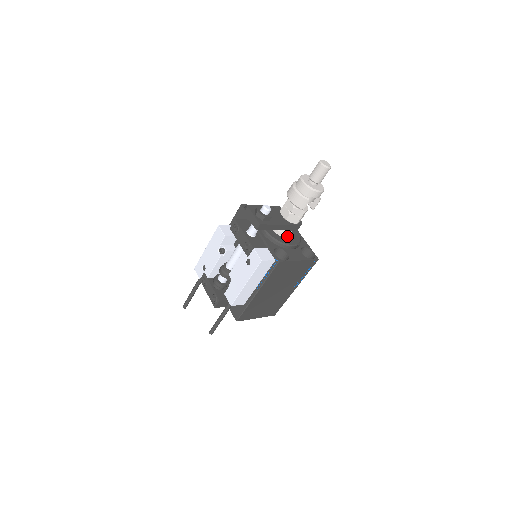
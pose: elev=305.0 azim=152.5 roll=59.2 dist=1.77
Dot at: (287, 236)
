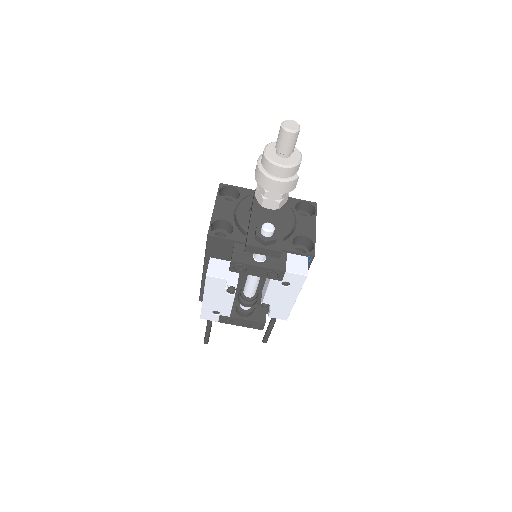
Dot at: occluded
